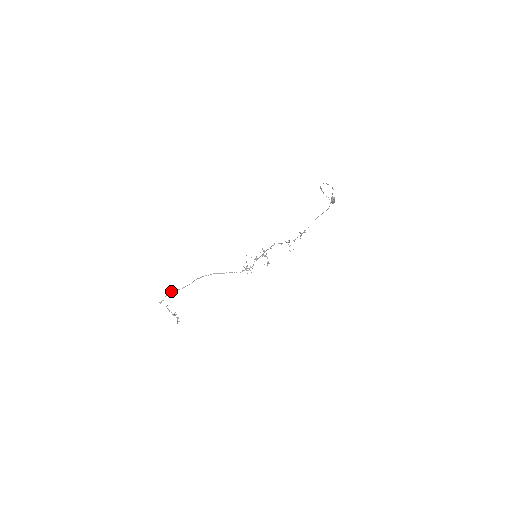
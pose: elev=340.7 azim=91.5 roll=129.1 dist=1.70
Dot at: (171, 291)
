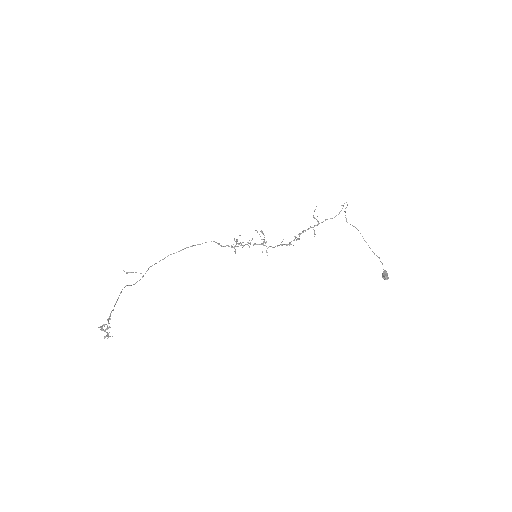
Dot at: occluded
